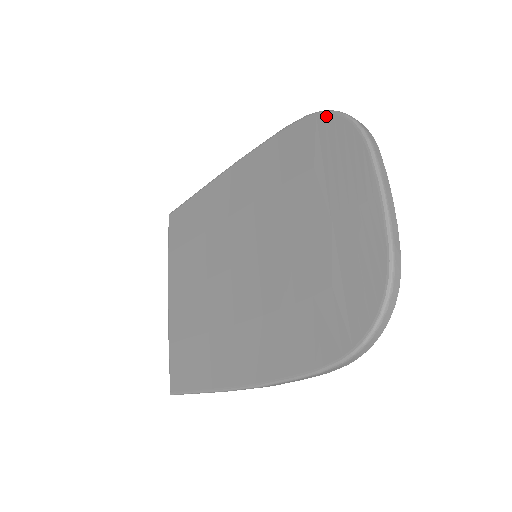
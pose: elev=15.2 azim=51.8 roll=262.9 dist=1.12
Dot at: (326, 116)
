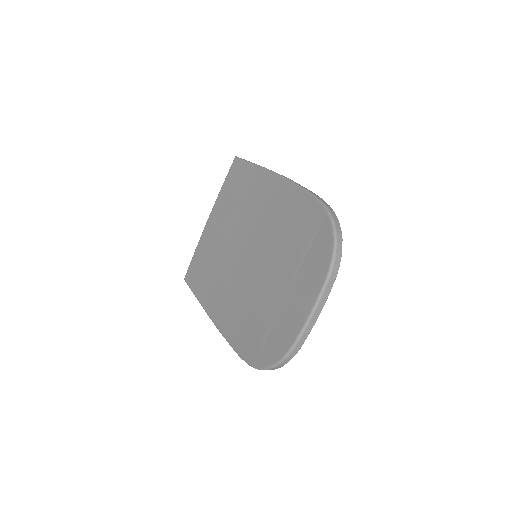
Dot at: (329, 225)
